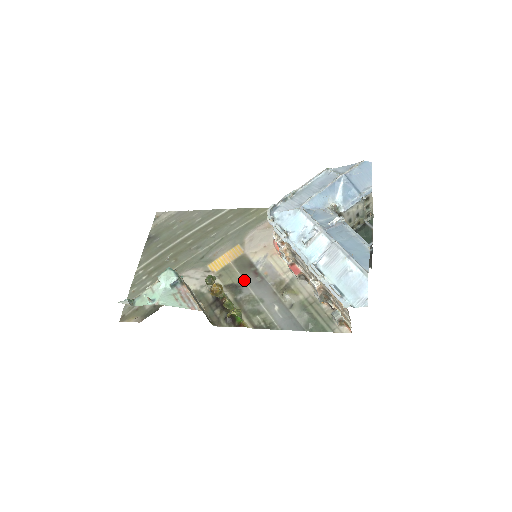
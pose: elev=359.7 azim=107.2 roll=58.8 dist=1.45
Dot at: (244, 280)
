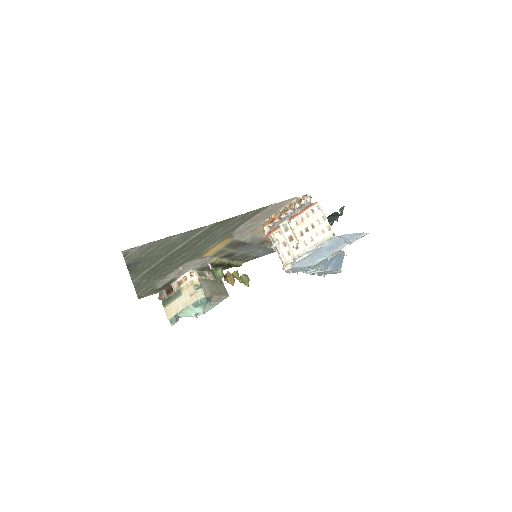
Dot at: (236, 251)
